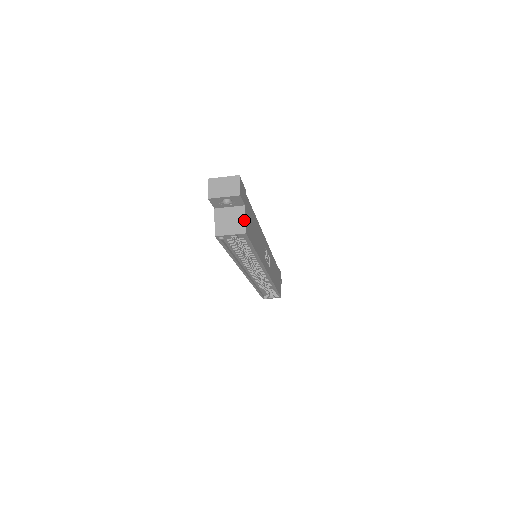
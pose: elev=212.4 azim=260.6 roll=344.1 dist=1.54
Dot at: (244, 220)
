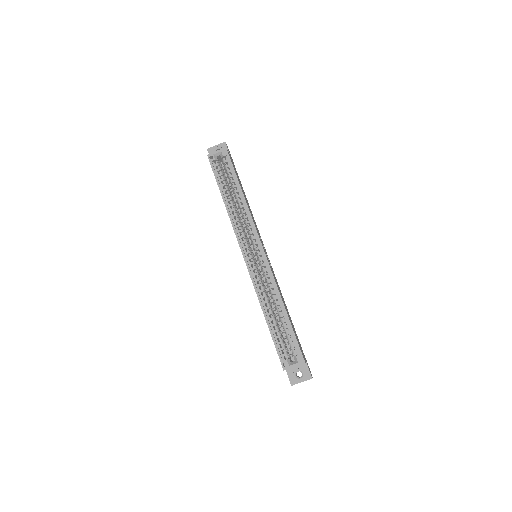
Dot at: occluded
